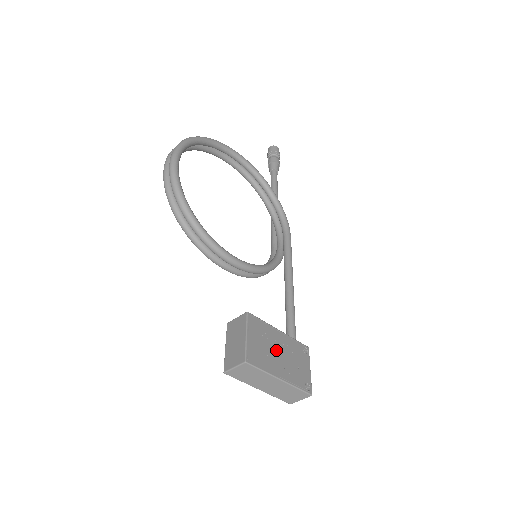
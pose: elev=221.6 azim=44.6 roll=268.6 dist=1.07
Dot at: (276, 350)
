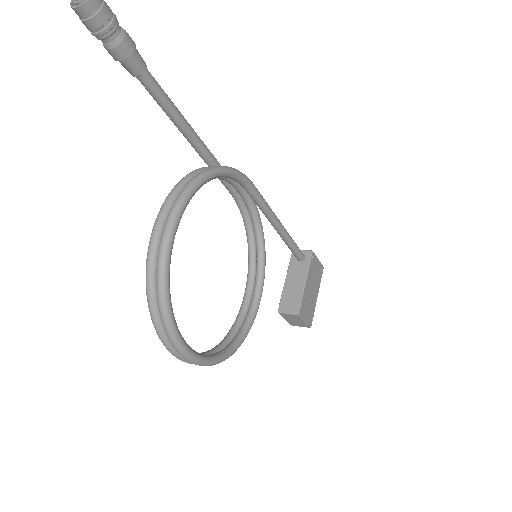
Dot at: (311, 293)
